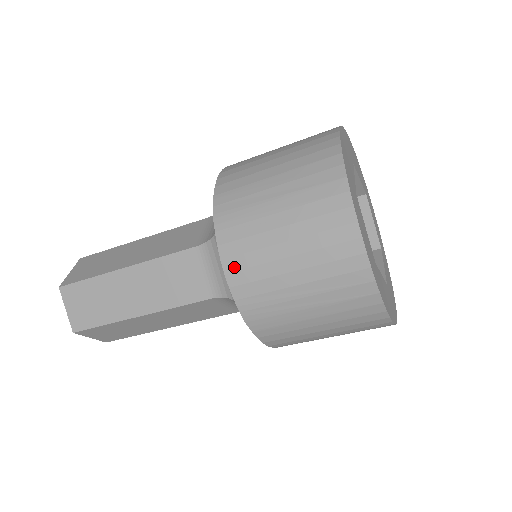
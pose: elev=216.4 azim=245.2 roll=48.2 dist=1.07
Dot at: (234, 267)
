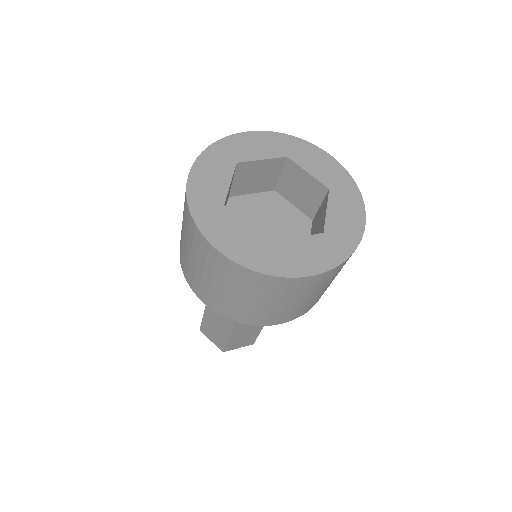
Dot at: (204, 298)
